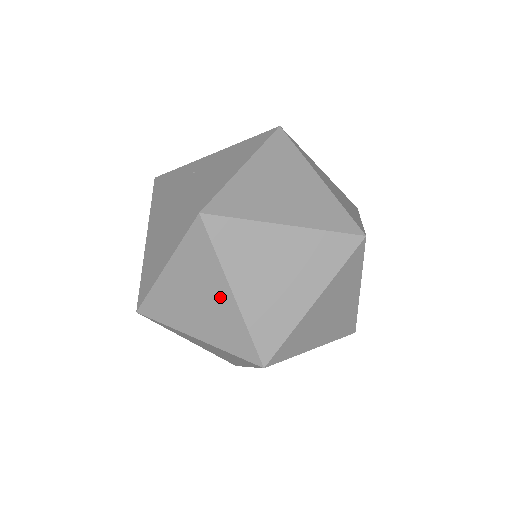
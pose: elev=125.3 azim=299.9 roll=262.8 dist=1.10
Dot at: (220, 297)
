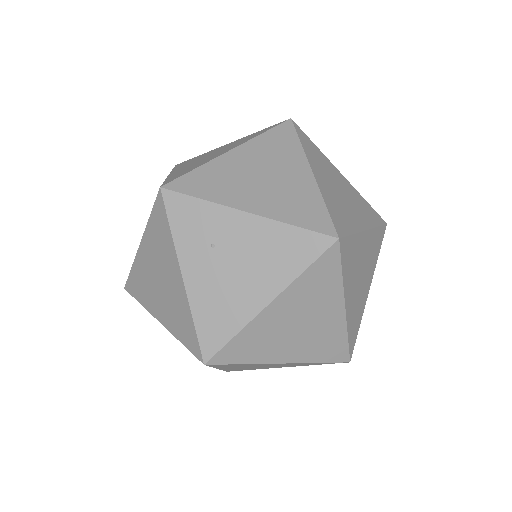
Dot at: occluded
